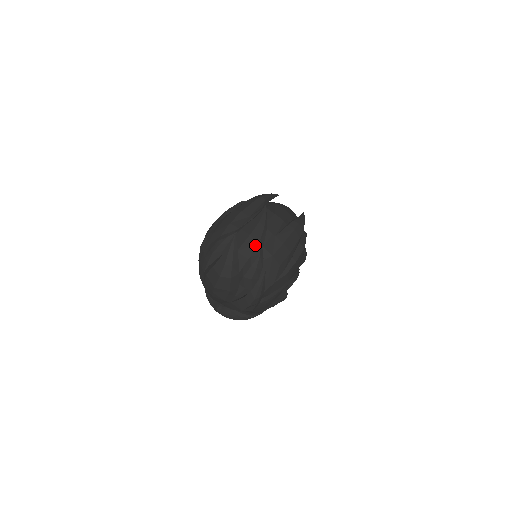
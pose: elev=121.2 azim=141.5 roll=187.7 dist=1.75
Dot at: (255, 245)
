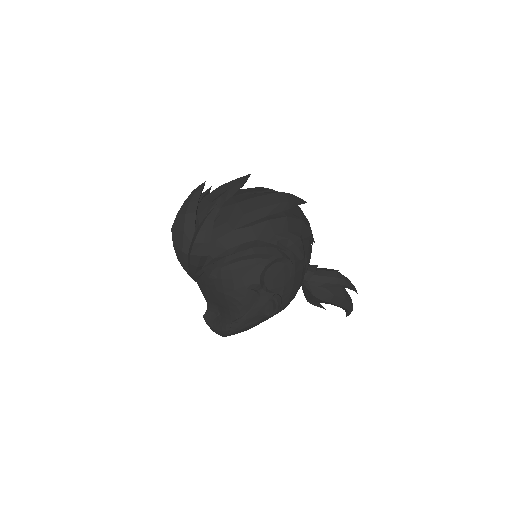
Dot at: occluded
